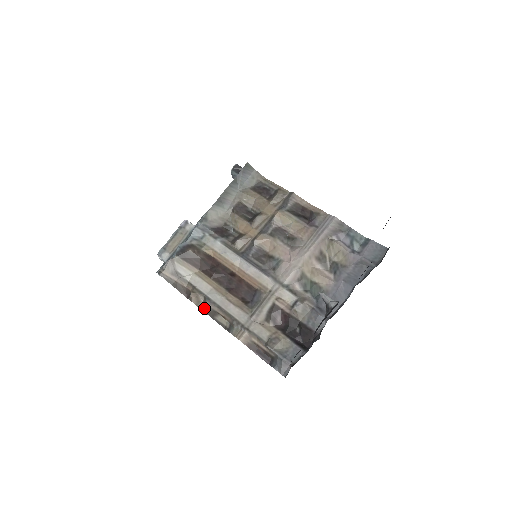
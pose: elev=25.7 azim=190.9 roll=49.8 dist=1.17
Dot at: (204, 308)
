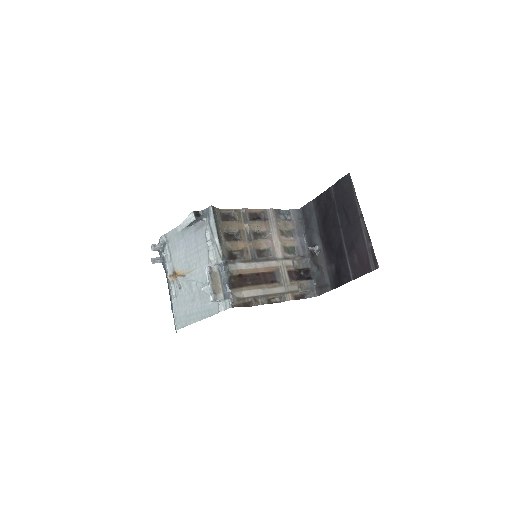
Dot at: (264, 302)
